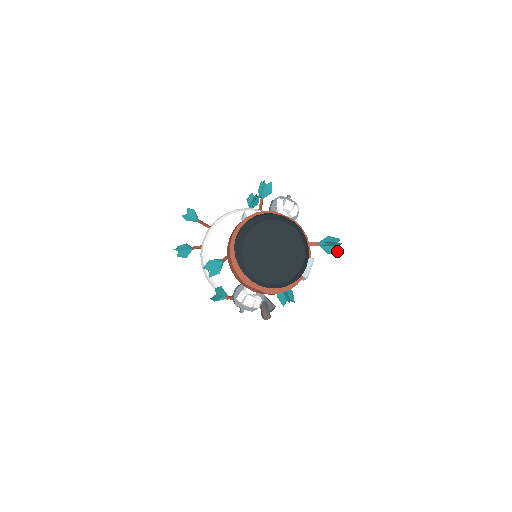
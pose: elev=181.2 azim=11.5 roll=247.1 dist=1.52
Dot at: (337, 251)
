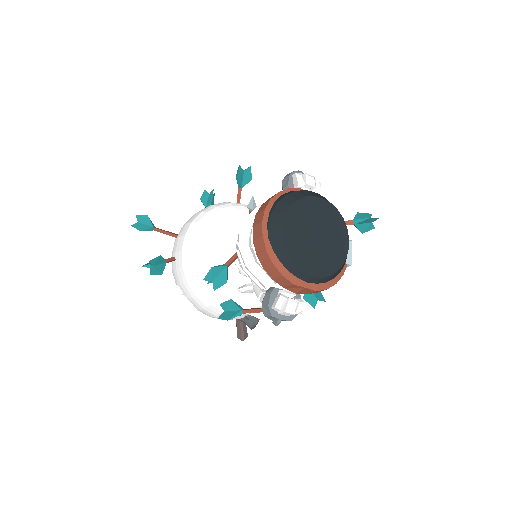
Dot at: (371, 228)
